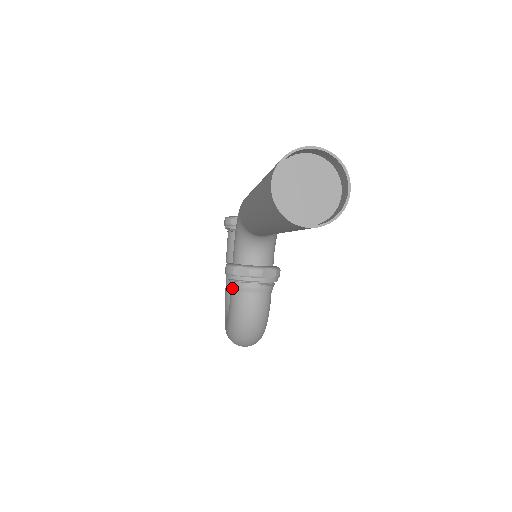
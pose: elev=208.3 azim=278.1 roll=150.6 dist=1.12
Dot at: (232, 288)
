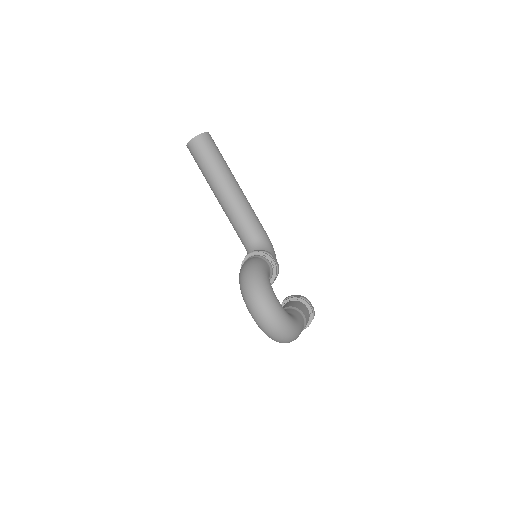
Dot at: occluded
